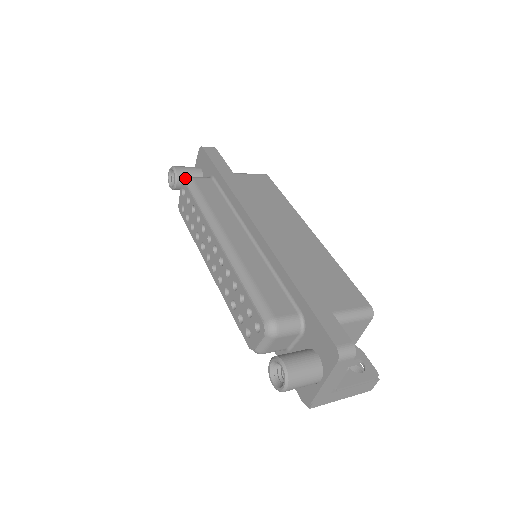
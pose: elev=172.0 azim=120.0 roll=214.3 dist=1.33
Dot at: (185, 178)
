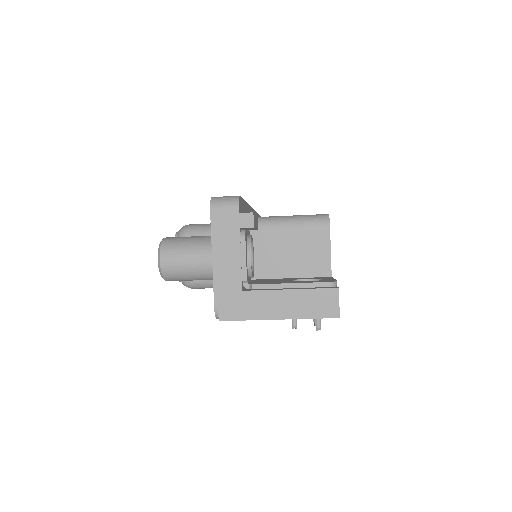
Dot at: occluded
